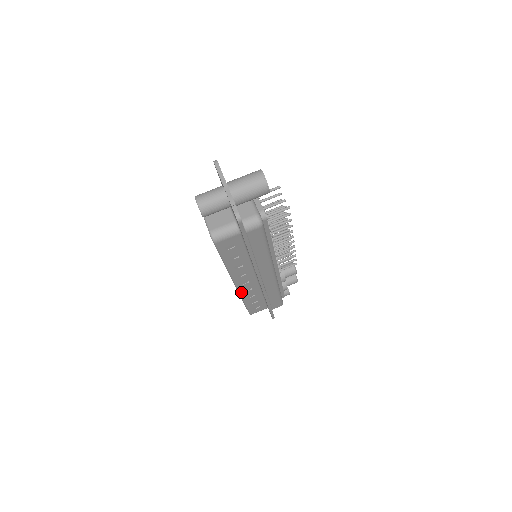
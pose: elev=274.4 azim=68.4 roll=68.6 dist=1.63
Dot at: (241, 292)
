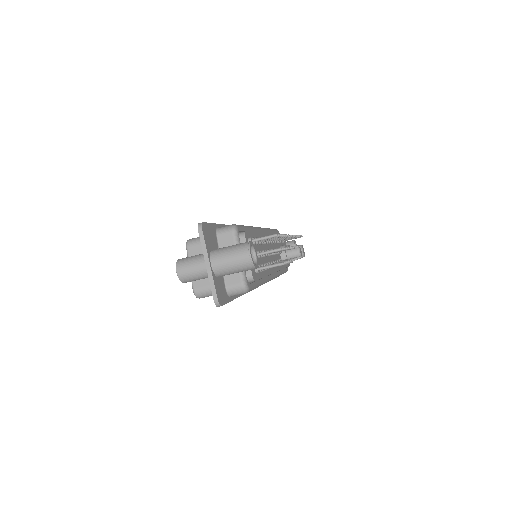
Dot at: occluded
